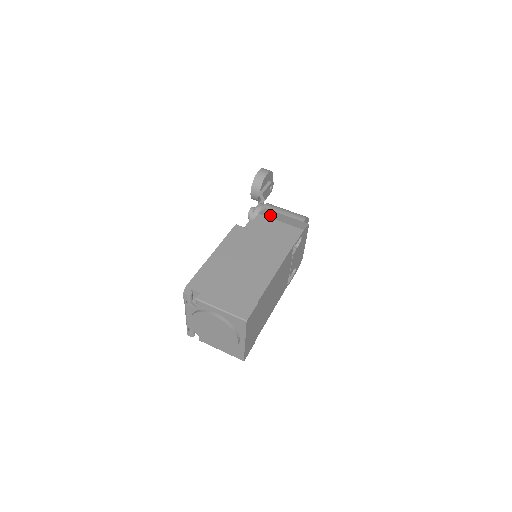
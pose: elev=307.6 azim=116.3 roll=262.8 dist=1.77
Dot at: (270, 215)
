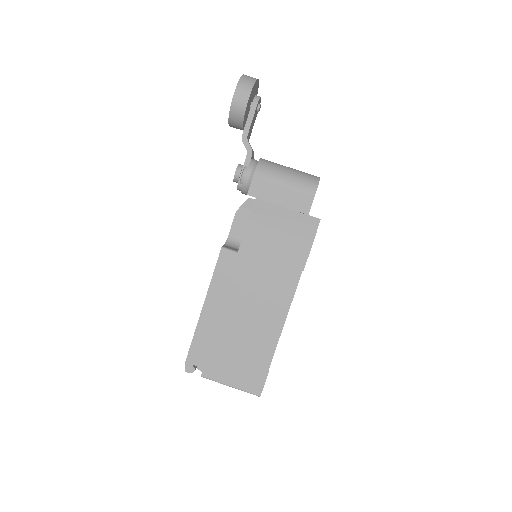
Dot at: (264, 218)
